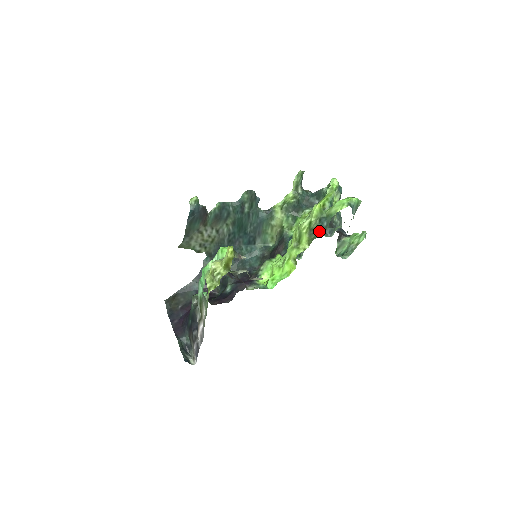
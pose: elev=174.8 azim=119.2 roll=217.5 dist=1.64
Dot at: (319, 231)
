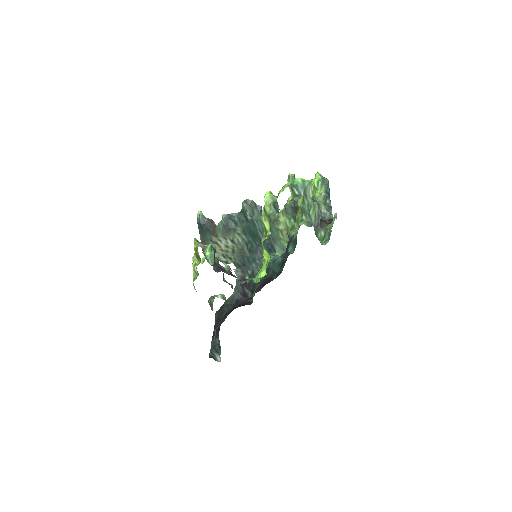
Dot at: (276, 216)
